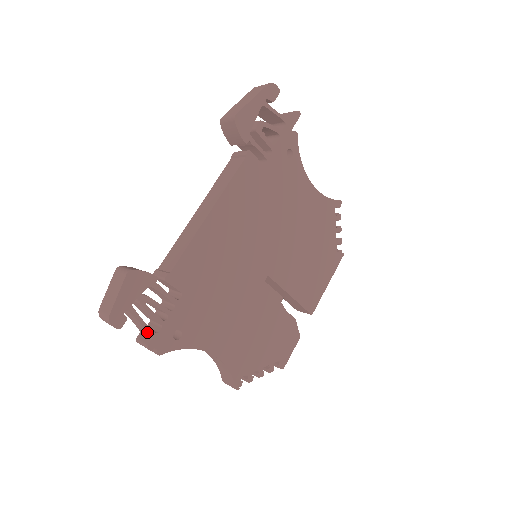
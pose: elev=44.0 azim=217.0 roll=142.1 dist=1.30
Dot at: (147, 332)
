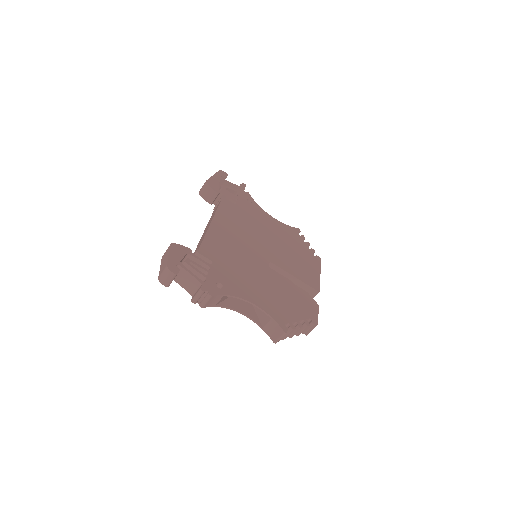
Dot at: (197, 280)
